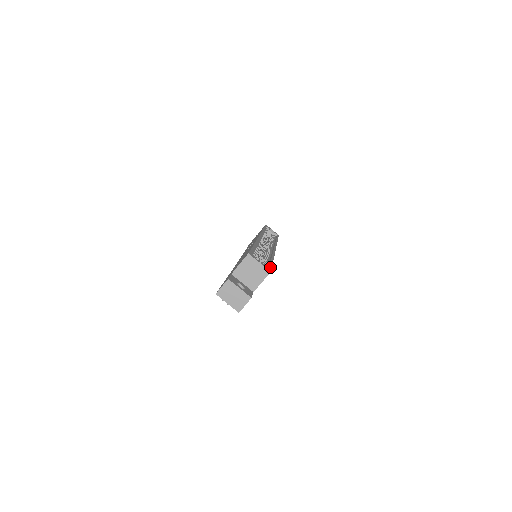
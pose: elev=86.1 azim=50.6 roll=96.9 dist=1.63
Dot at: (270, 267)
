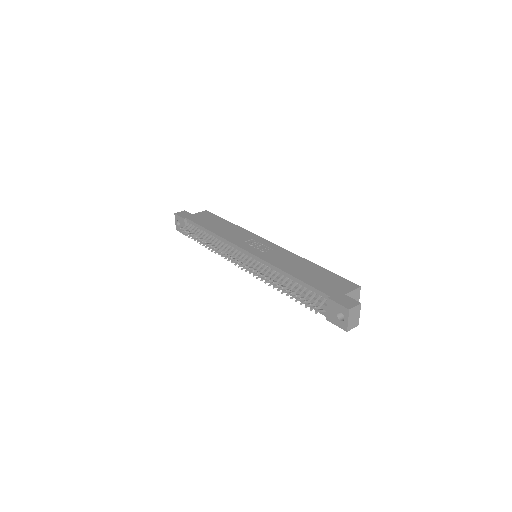
Dot at: occluded
